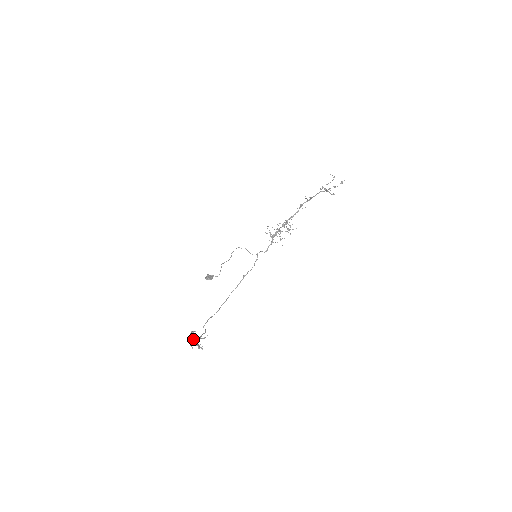
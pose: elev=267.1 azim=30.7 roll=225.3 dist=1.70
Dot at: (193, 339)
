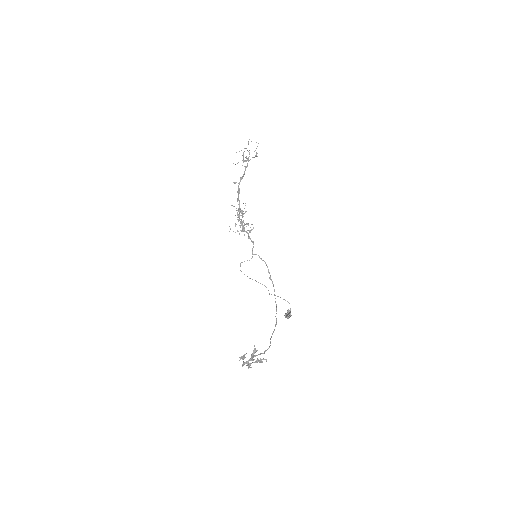
Dot at: (246, 361)
